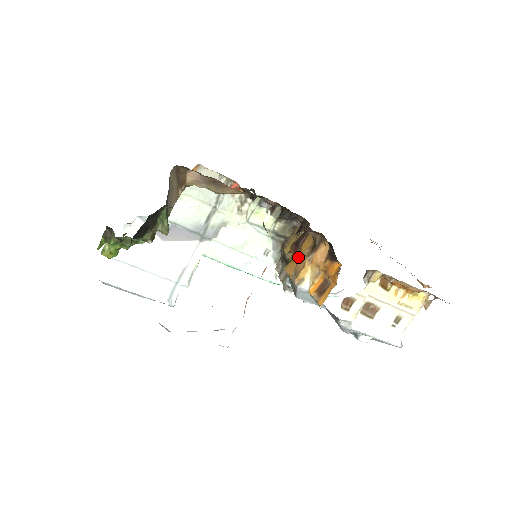
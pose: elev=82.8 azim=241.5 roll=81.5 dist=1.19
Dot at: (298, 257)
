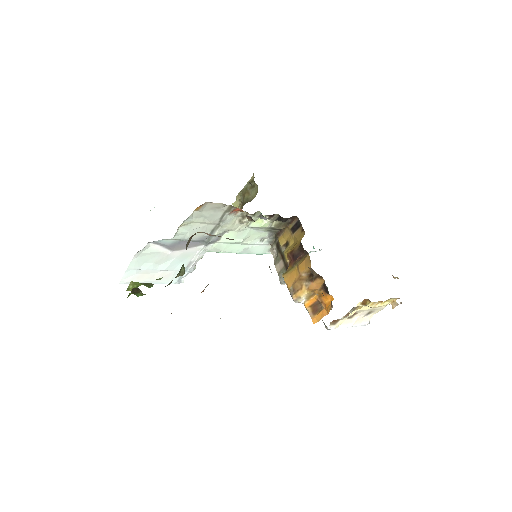
Dot at: (295, 274)
